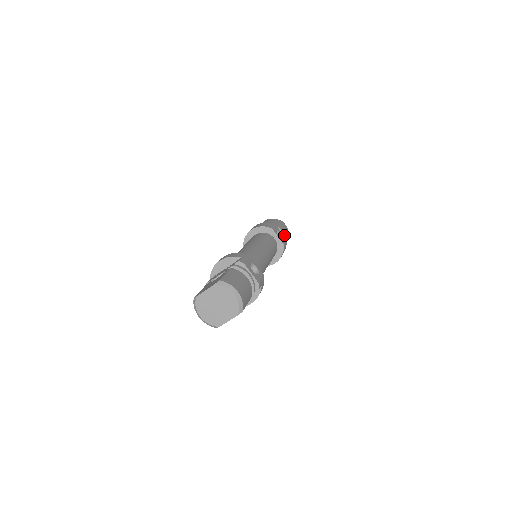
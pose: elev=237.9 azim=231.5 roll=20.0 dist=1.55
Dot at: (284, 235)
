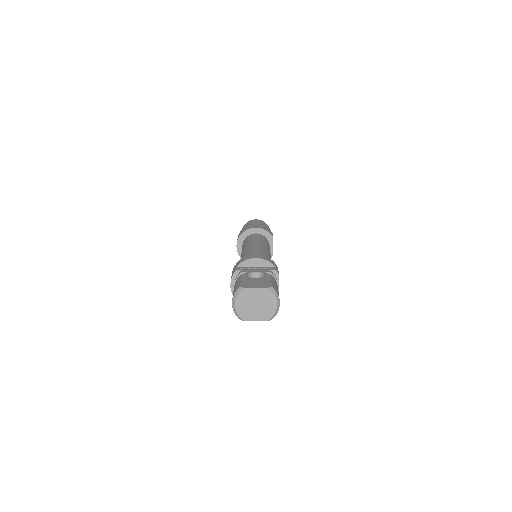
Dot at: occluded
